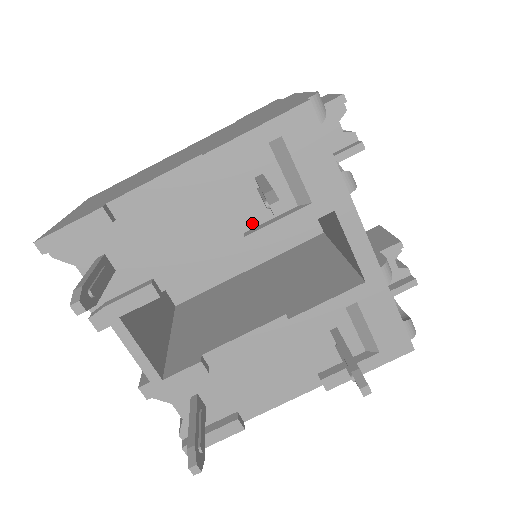
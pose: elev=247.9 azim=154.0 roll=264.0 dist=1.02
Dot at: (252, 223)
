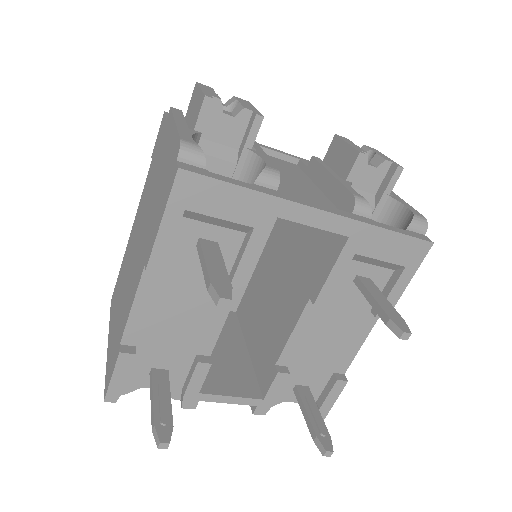
Dot at: occluded
